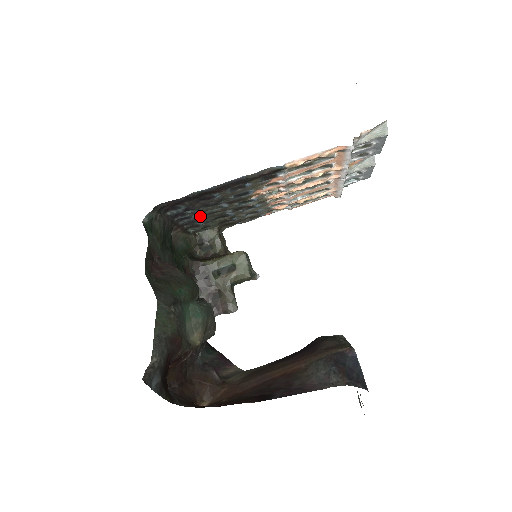
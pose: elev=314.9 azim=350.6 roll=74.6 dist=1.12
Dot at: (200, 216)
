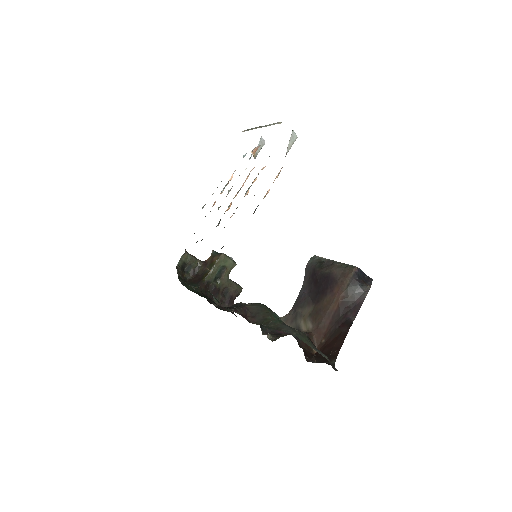
Dot at: occluded
